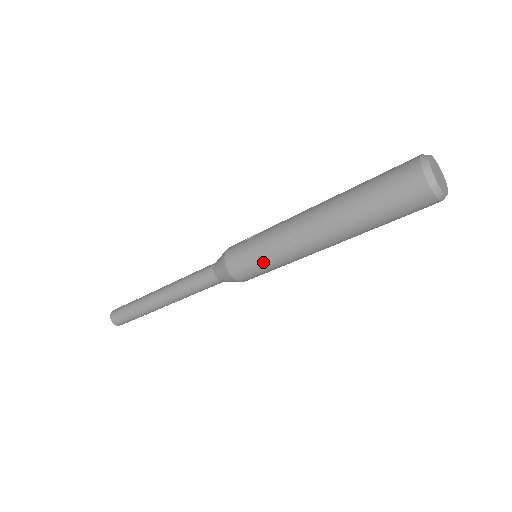
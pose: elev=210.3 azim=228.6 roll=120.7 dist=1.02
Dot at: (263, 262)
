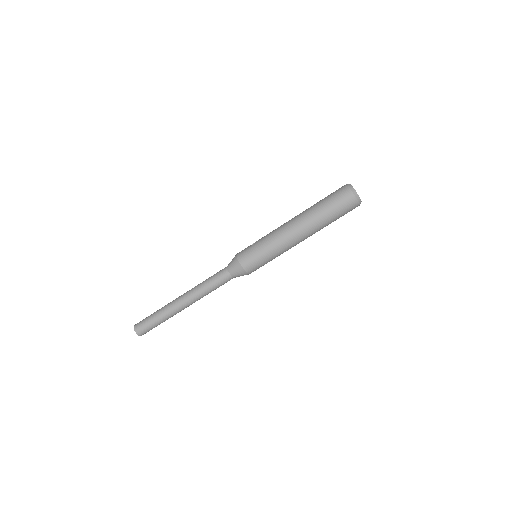
Dot at: (266, 256)
